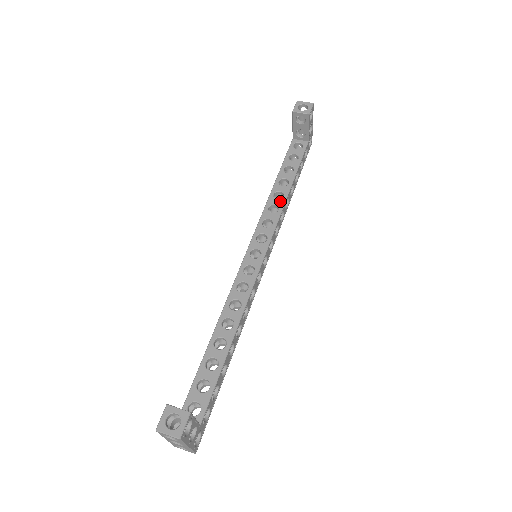
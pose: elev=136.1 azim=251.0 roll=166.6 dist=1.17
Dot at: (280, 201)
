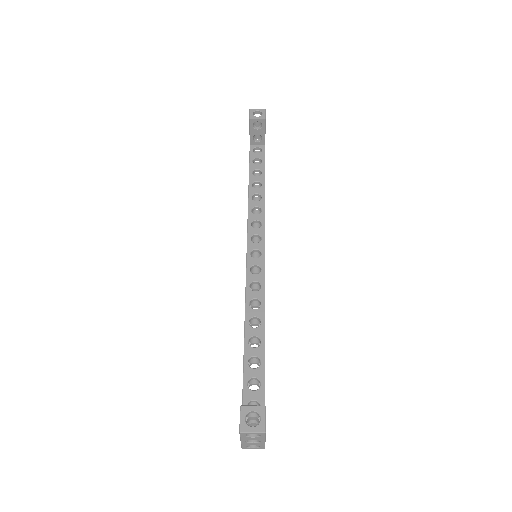
Dot at: (260, 202)
